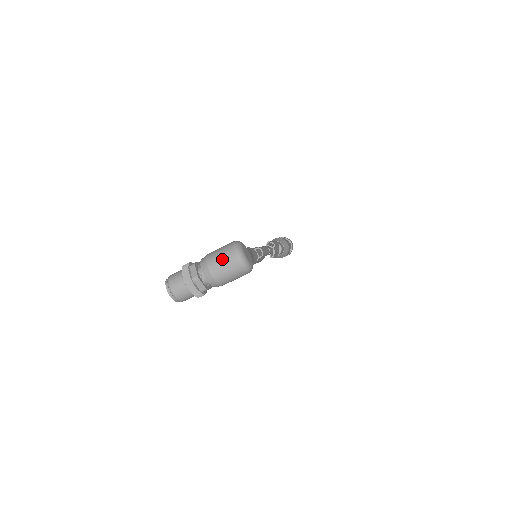
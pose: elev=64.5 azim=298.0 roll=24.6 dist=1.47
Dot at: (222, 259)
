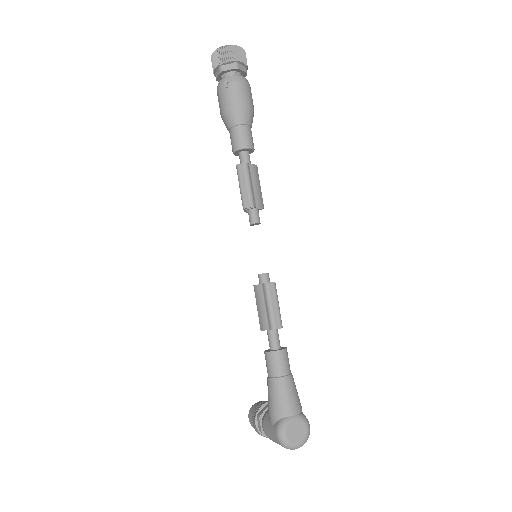
Dot at: occluded
